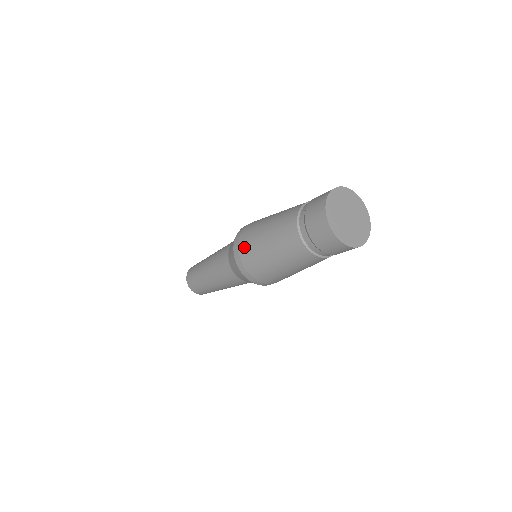
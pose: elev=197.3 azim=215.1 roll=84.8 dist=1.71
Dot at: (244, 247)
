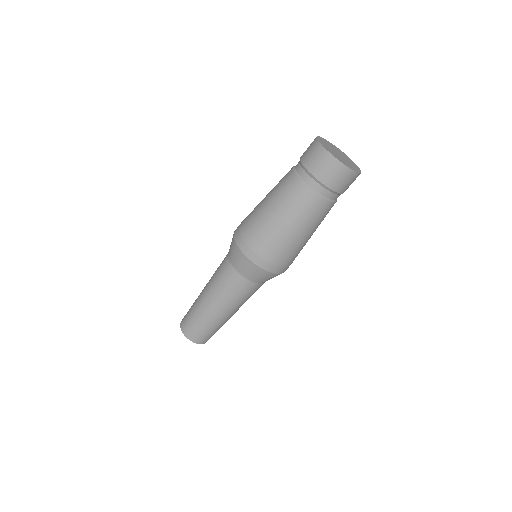
Dot at: (256, 242)
